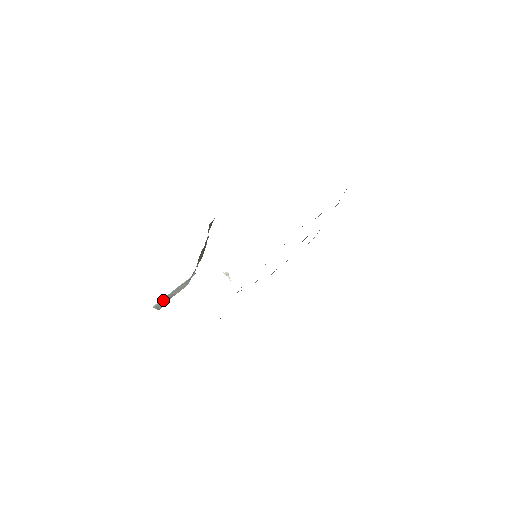
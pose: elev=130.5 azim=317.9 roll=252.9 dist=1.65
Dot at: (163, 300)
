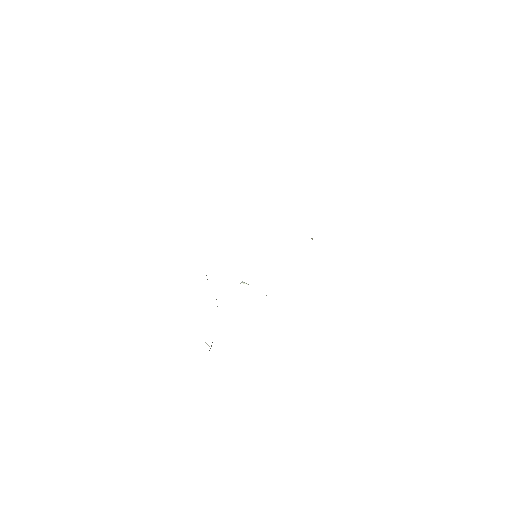
Dot at: occluded
